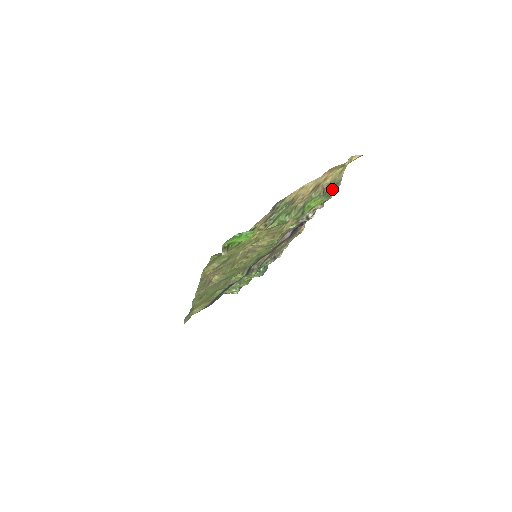
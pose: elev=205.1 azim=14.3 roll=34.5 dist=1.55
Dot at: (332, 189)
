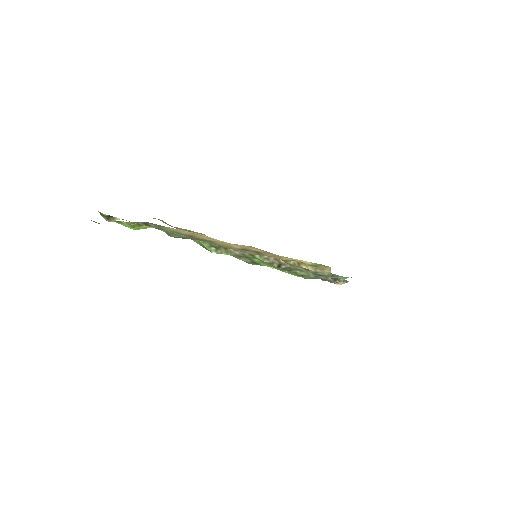
Dot at: (309, 274)
